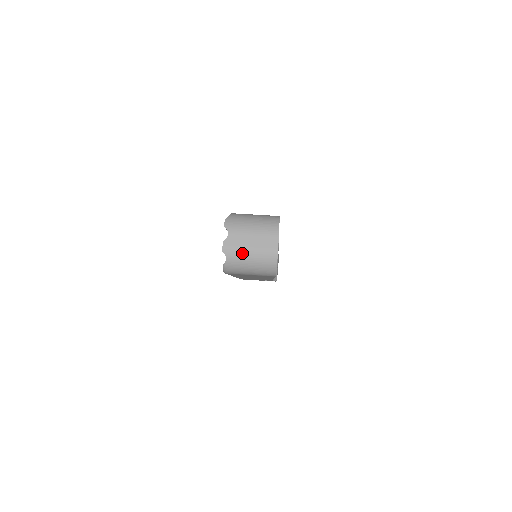
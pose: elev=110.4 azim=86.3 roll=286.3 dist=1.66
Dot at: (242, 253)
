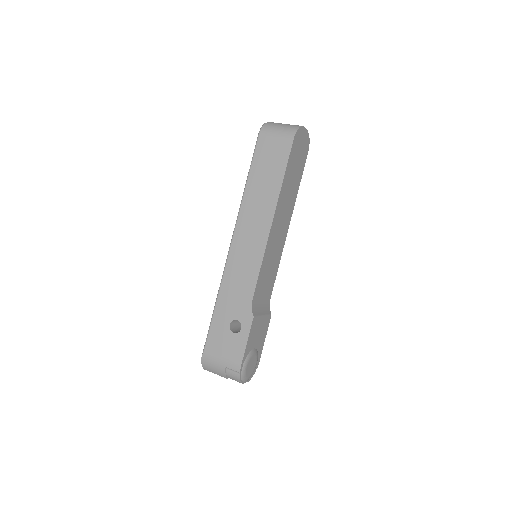
Dot at: (280, 123)
